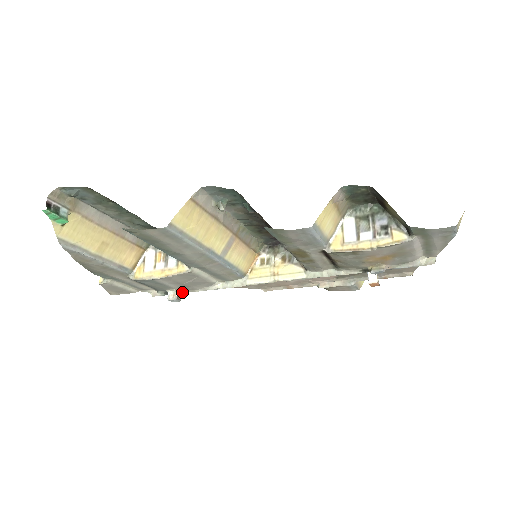
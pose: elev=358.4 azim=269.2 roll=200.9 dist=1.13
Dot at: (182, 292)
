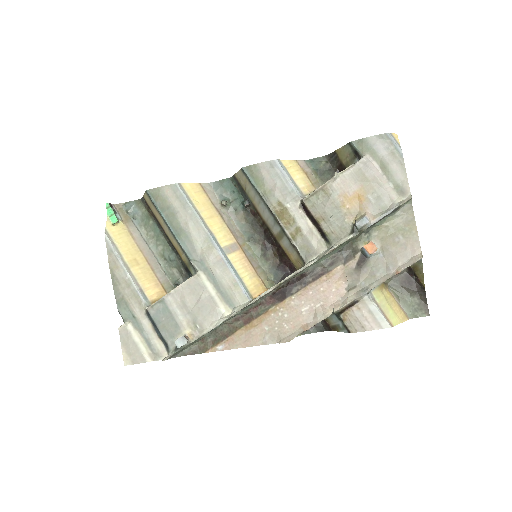
Dot at: (191, 338)
